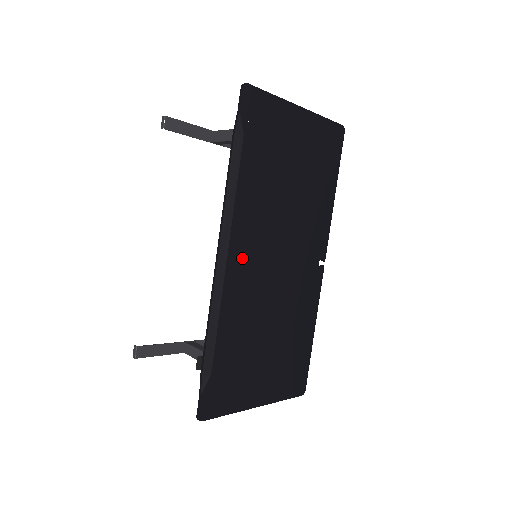
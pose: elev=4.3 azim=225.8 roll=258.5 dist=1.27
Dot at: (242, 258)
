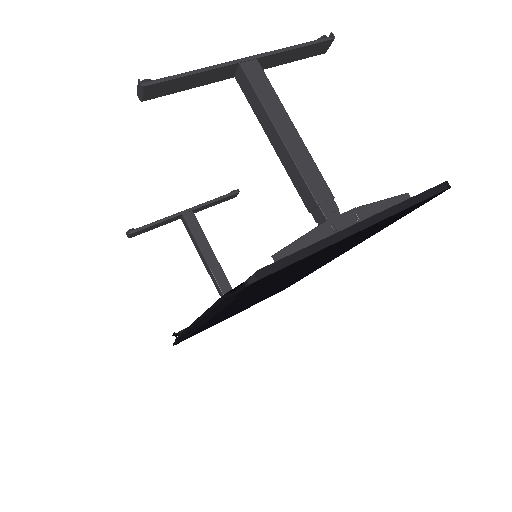
Dot at: (224, 313)
